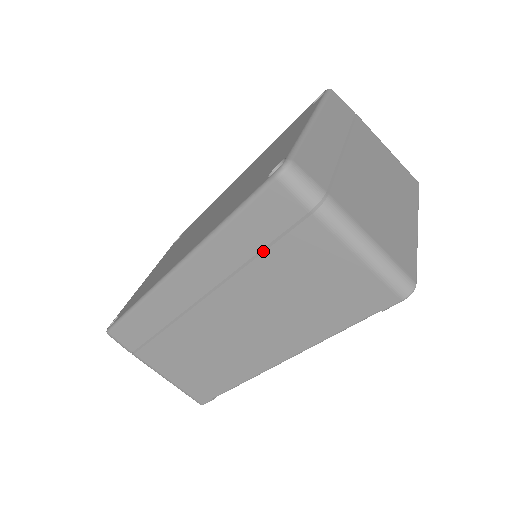
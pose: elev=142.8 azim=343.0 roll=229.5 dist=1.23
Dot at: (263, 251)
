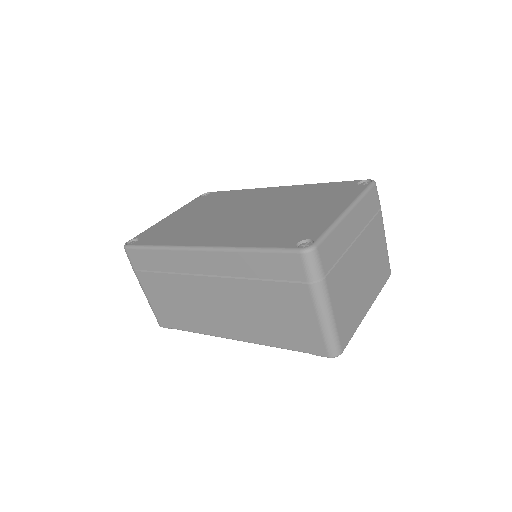
Dot at: (265, 280)
